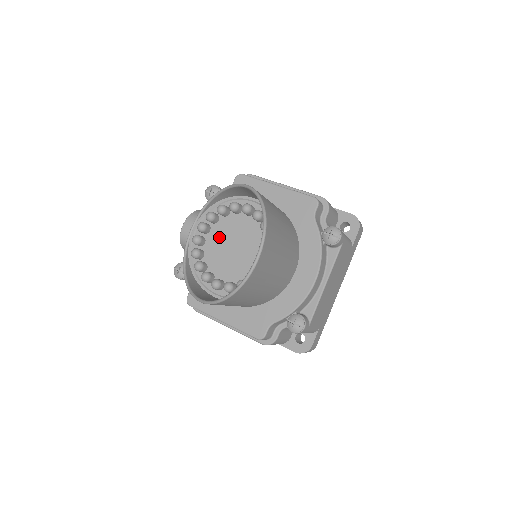
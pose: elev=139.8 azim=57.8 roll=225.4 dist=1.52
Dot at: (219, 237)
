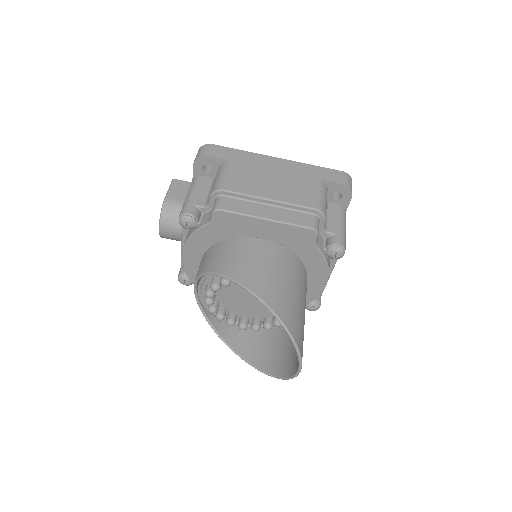
Dot at: (229, 292)
